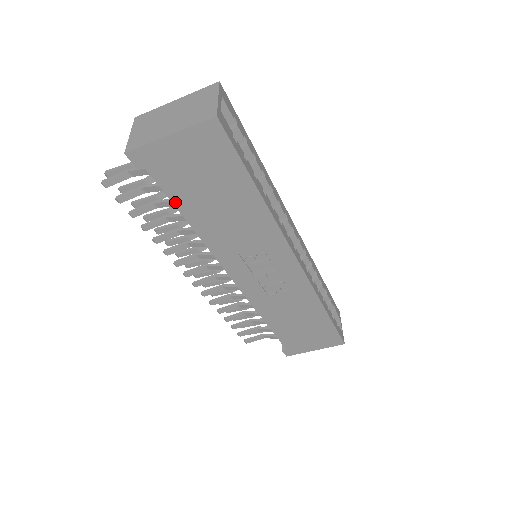
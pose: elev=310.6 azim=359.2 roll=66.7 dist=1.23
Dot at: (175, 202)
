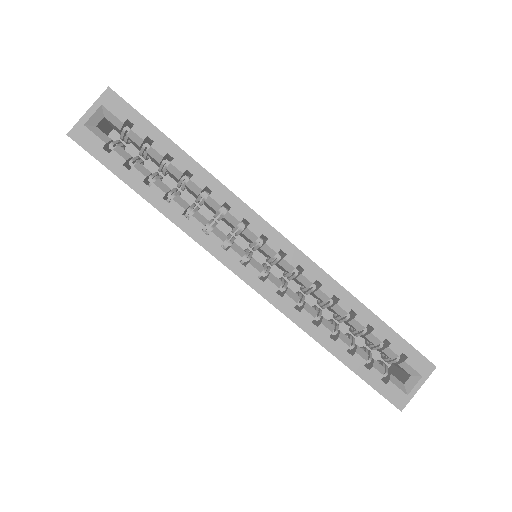
Dot at: occluded
